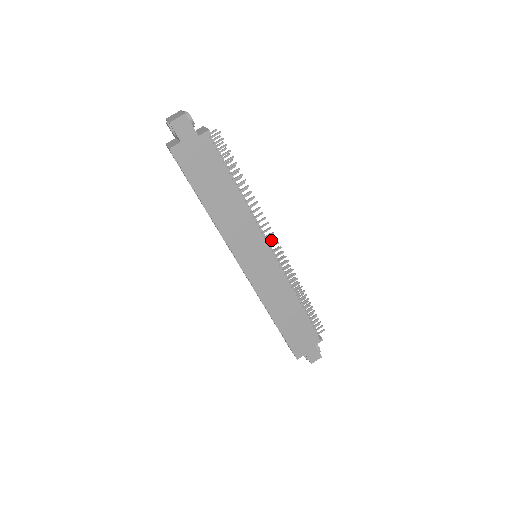
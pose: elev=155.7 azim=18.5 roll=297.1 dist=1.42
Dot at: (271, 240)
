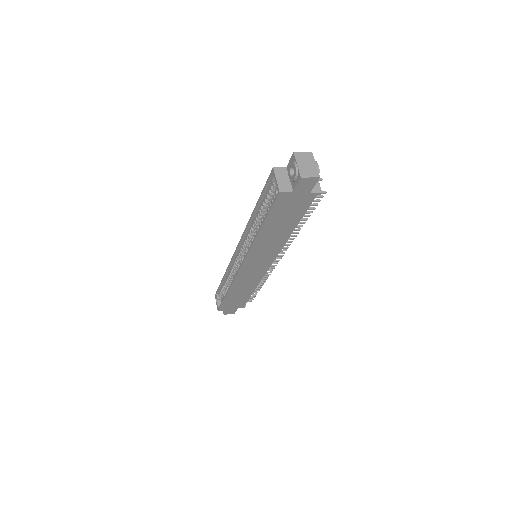
Dot at: (278, 256)
